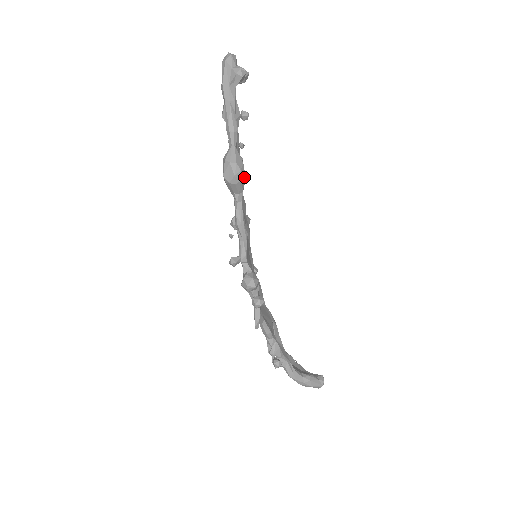
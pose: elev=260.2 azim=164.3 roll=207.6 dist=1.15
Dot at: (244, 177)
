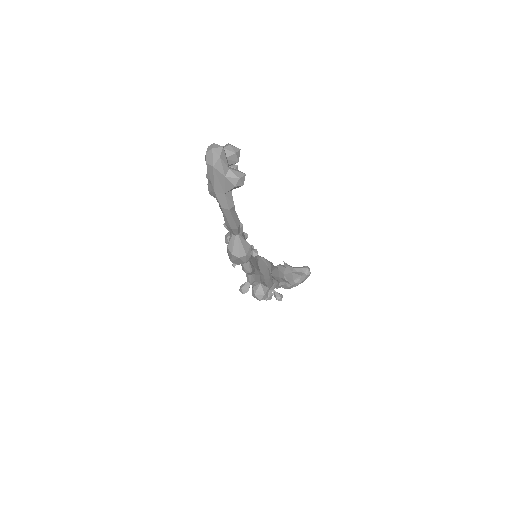
Dot at: occluded
